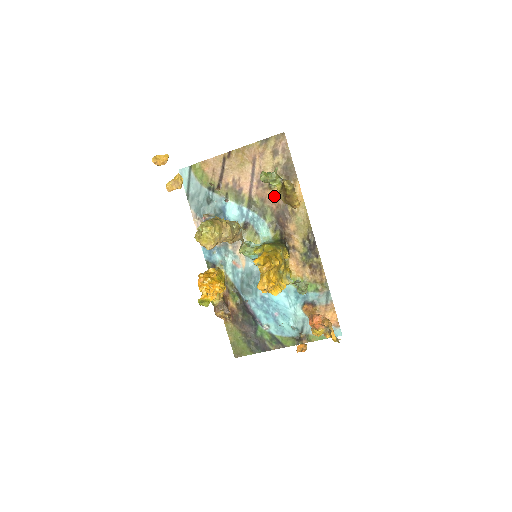
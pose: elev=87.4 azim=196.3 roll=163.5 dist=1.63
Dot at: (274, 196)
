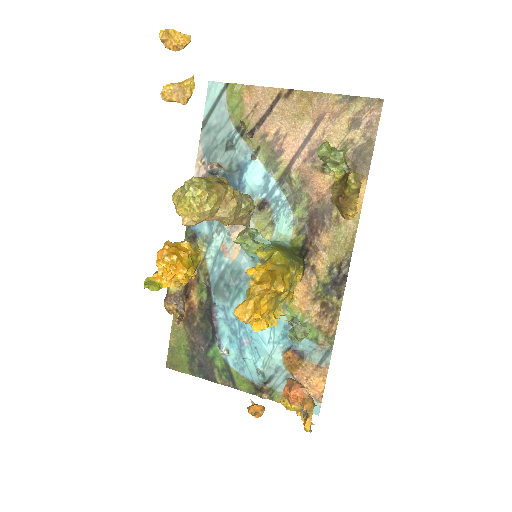
Dot at: (322, 184)
